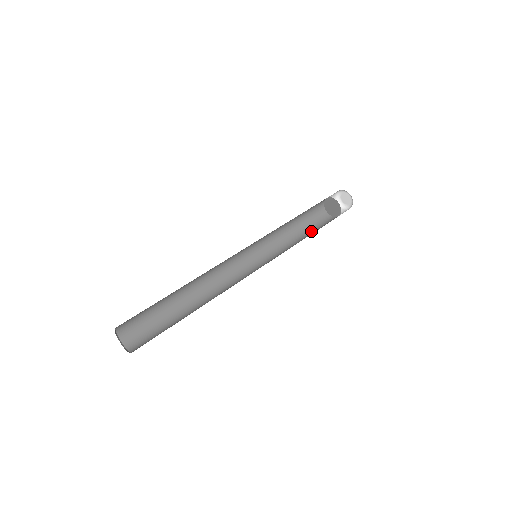
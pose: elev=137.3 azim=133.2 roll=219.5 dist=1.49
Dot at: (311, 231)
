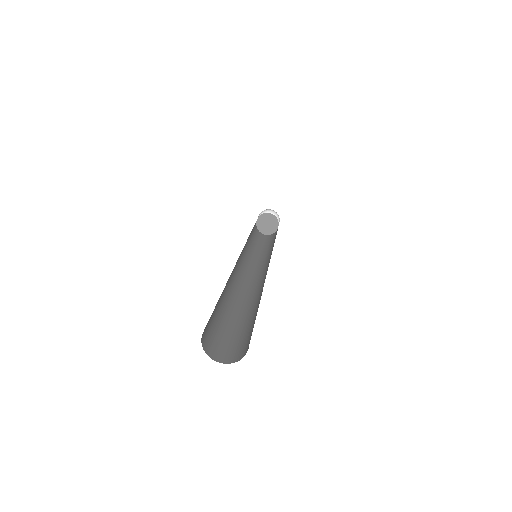
Dot at: occluded
